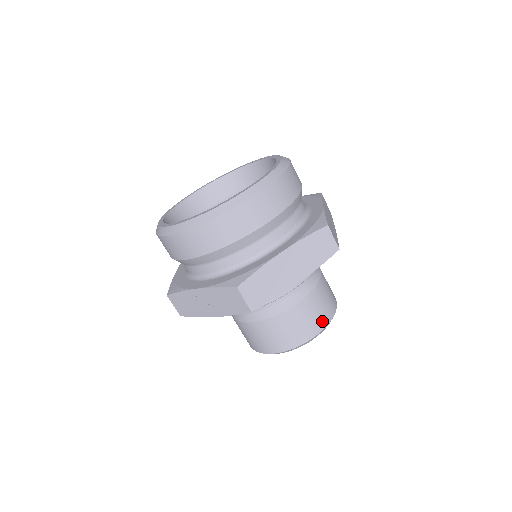
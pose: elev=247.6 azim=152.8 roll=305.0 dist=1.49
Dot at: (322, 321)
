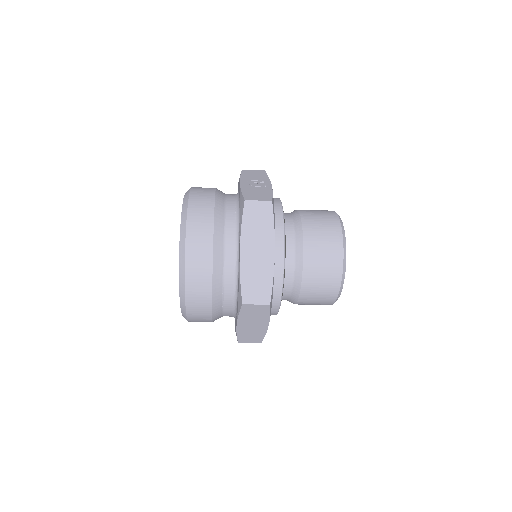
Dot at: (331, 292)
